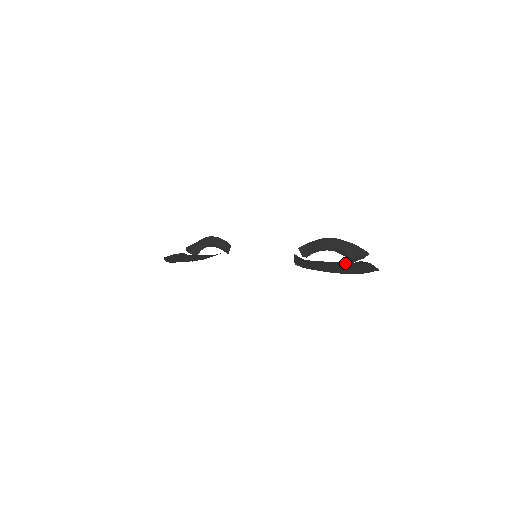
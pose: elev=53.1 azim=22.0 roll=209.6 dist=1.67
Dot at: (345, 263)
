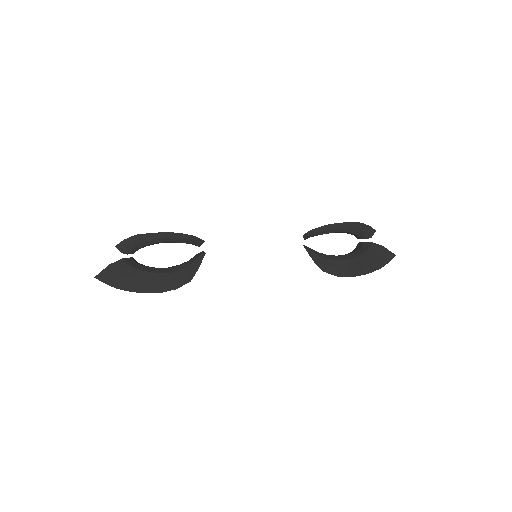
Dot at: (365, 254)
